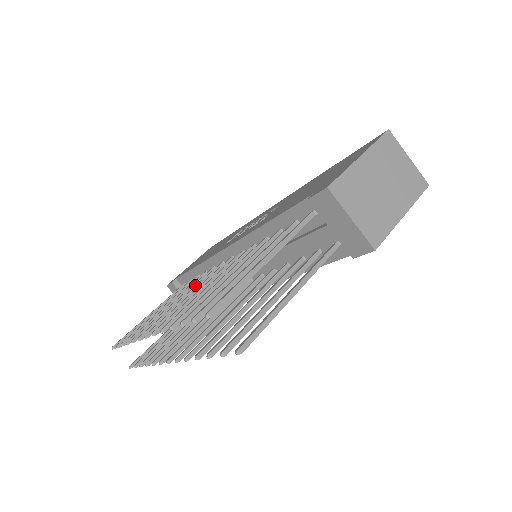
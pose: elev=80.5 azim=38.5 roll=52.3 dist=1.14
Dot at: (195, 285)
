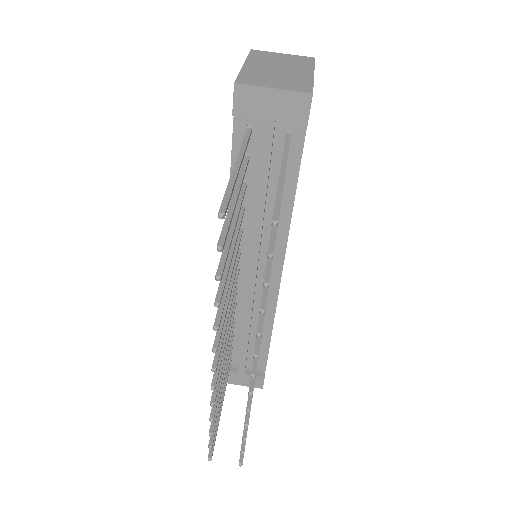
Dot at: occluded
